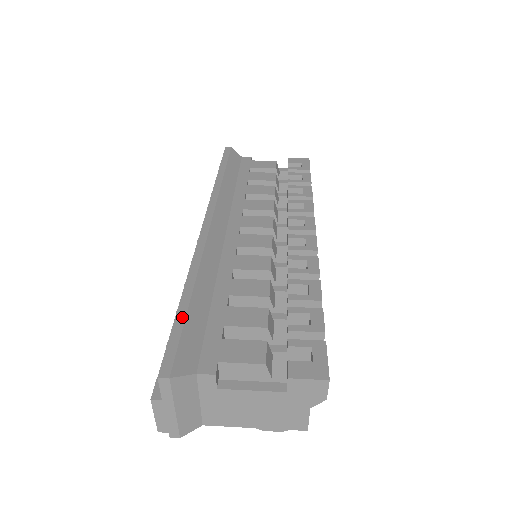
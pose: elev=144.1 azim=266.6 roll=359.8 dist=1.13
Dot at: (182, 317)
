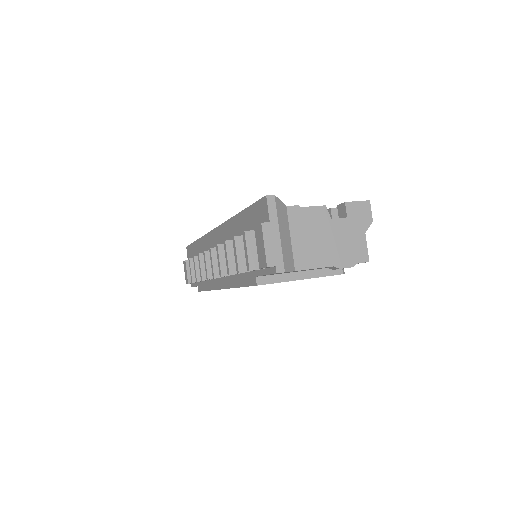
Dot at: occluded
